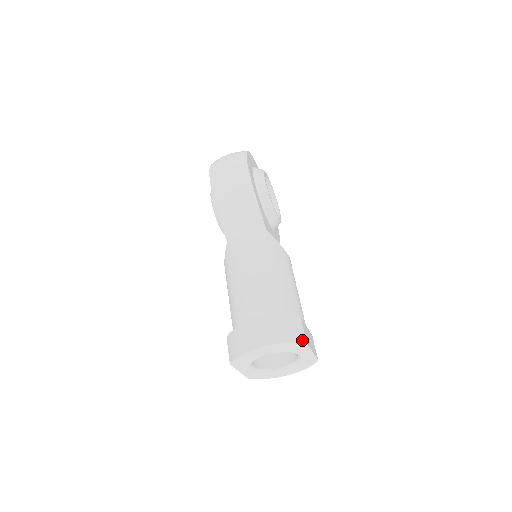
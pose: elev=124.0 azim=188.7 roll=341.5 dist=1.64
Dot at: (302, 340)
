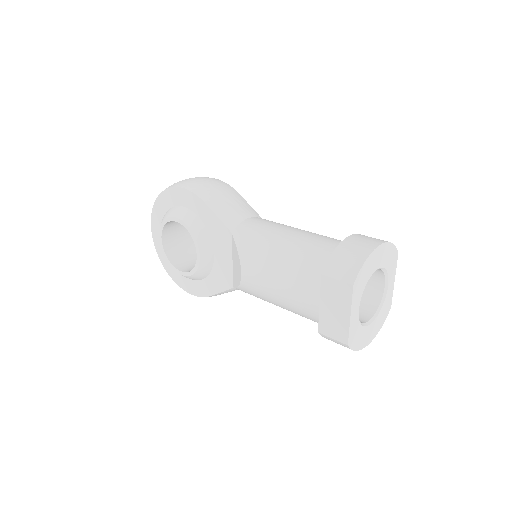
Dot at: occluded
